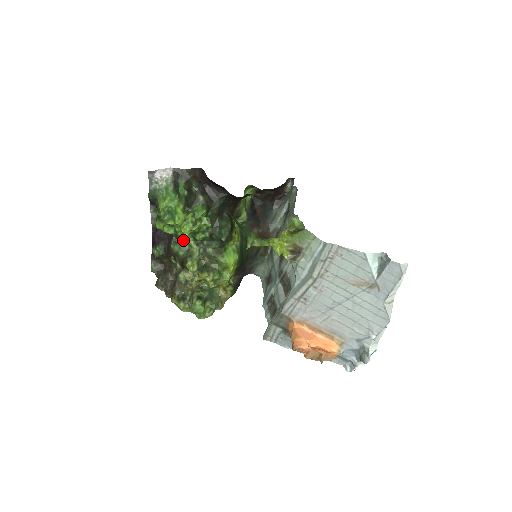
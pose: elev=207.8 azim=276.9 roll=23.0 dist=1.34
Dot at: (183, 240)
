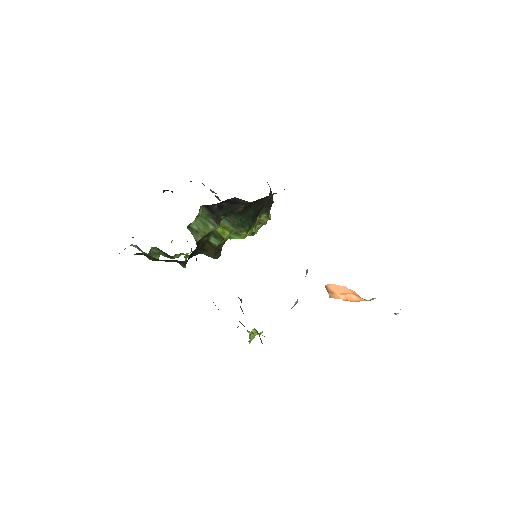
Dot at: occluded
